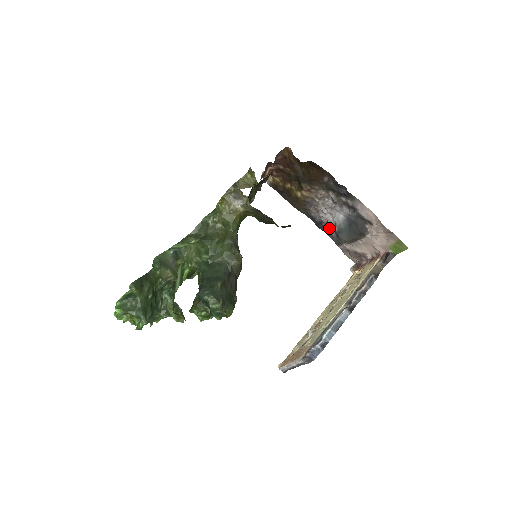
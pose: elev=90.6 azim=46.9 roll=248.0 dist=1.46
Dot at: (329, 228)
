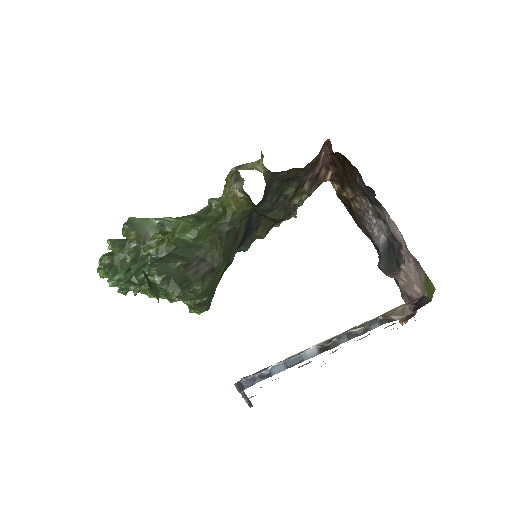
Dot at: occluded
